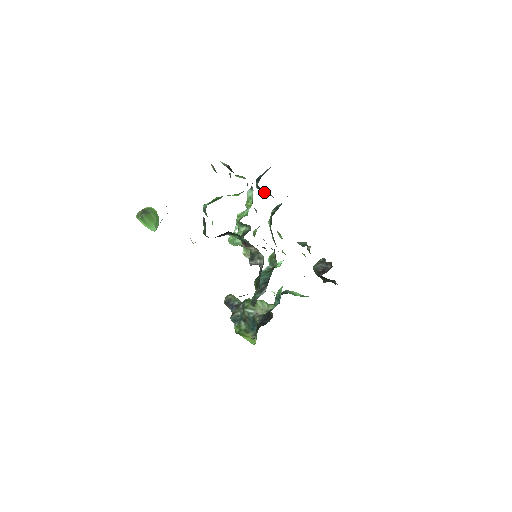
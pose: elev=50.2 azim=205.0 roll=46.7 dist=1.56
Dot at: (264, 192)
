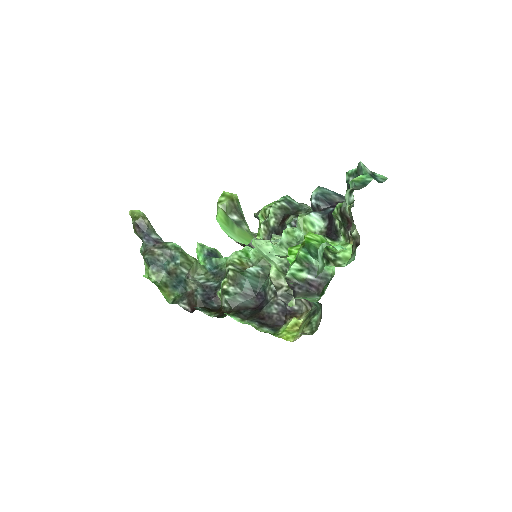
Dot at: occluded
